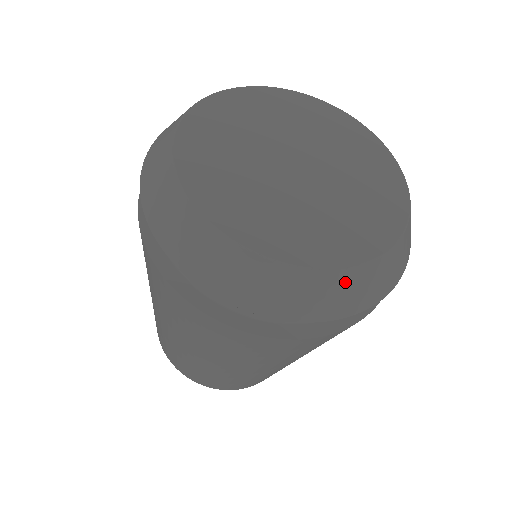
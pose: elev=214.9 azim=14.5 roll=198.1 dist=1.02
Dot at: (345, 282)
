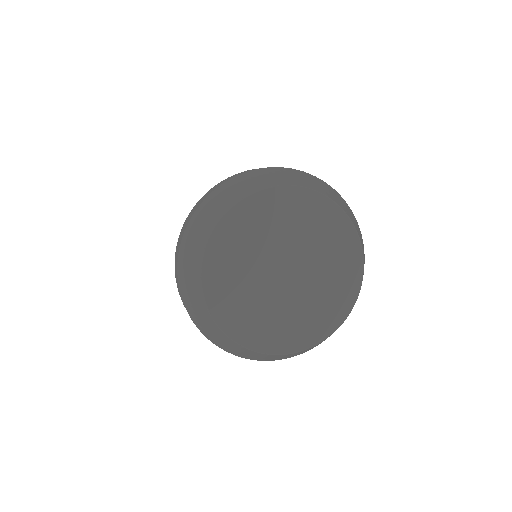
Dot at: occluded
